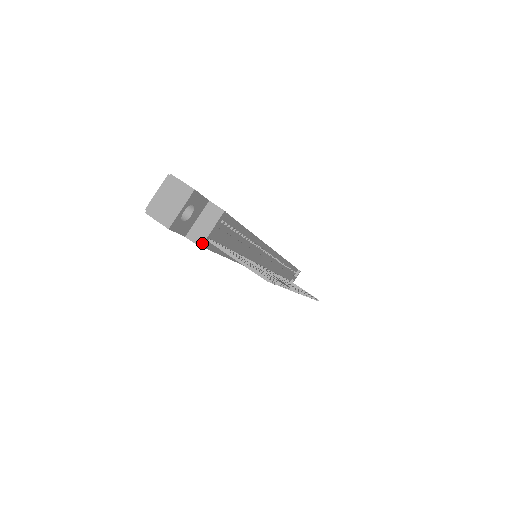
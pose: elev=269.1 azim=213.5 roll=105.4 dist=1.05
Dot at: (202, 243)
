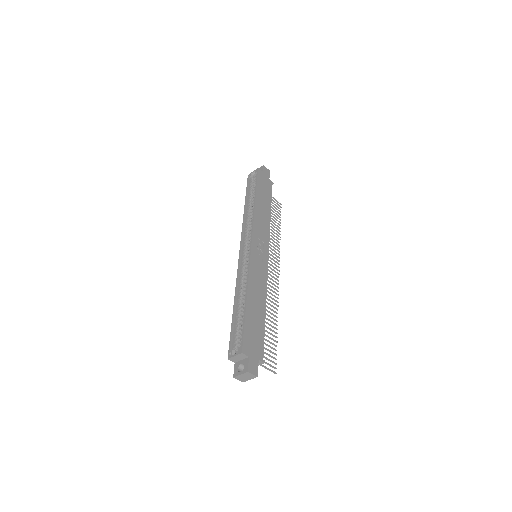
Dot at: occluded
